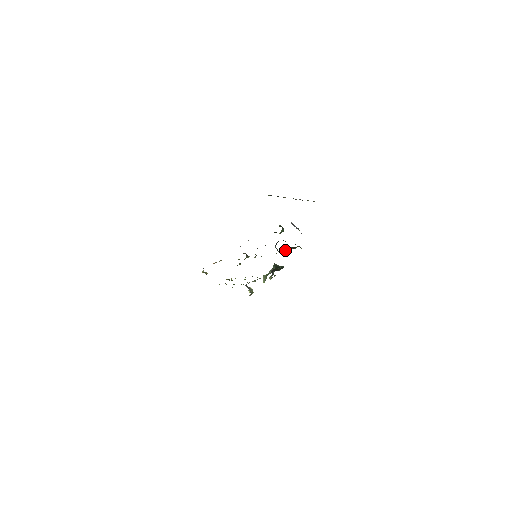
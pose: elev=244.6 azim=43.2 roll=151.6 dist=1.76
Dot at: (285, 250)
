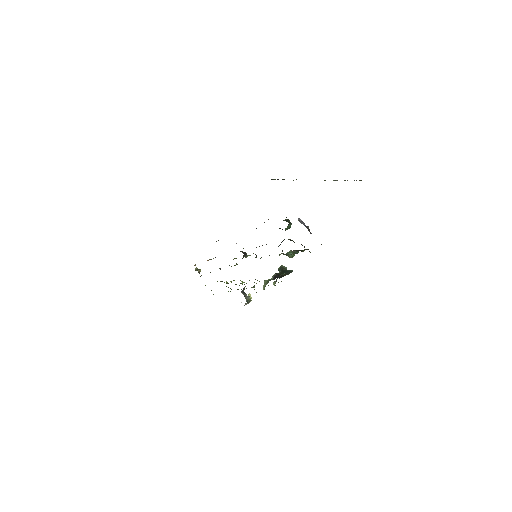
Dot at: (290, 252)
